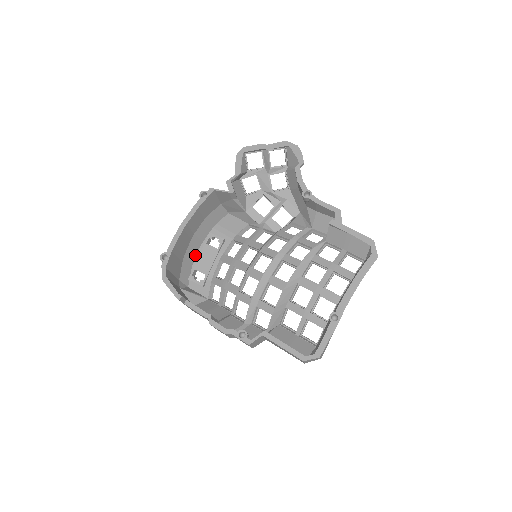
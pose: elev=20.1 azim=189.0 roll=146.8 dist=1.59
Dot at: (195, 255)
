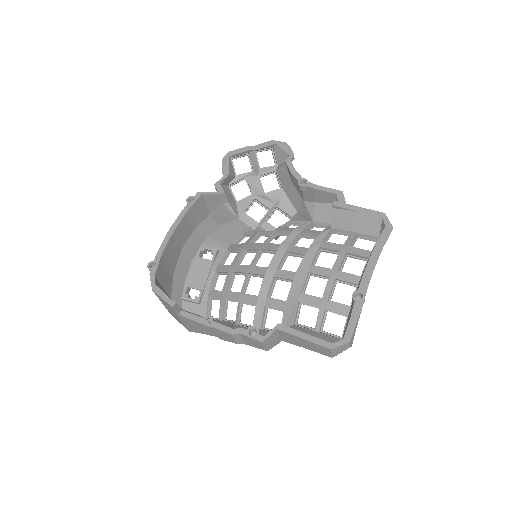
Dot at: (187, 271)
